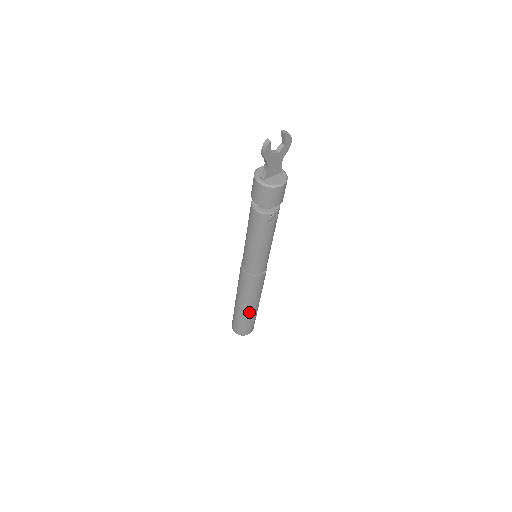
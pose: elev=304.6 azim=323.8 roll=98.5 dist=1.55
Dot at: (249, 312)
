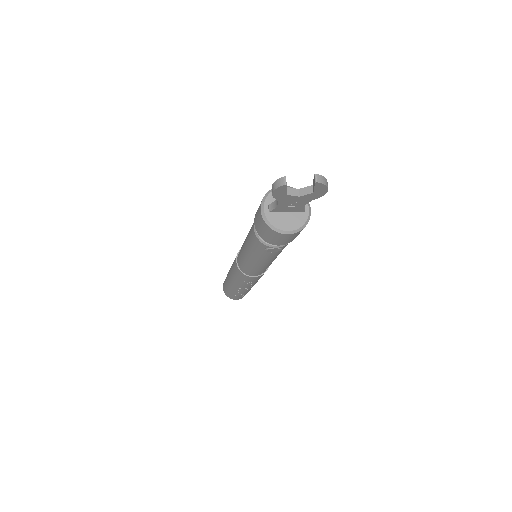
Dot at: (236, 290)
